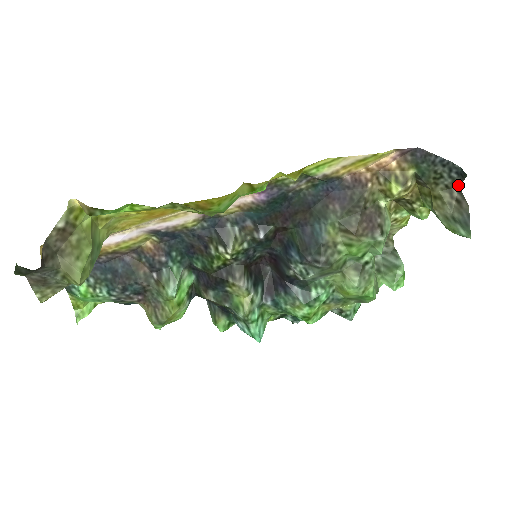
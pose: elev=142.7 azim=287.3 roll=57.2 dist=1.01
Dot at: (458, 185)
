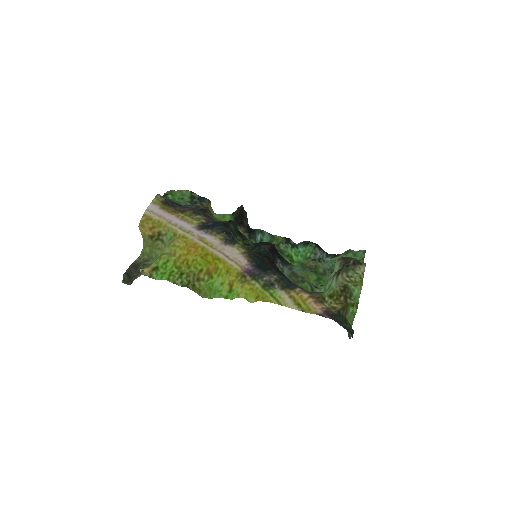
Dot at: (353, 331)
